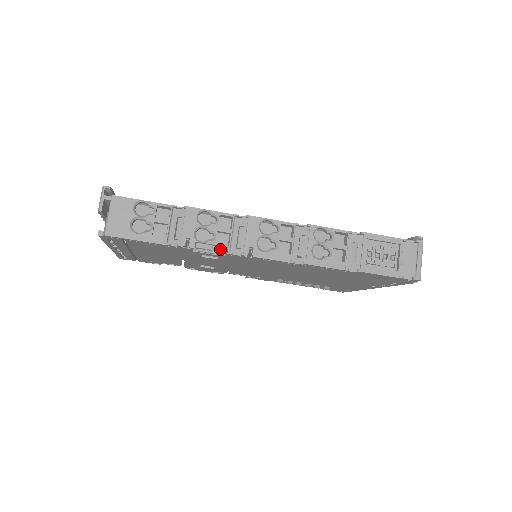
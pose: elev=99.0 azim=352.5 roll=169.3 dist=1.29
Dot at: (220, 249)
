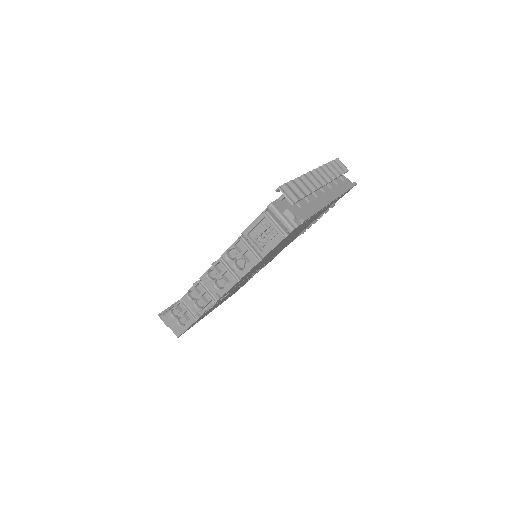
Dot at: (210, 304)
